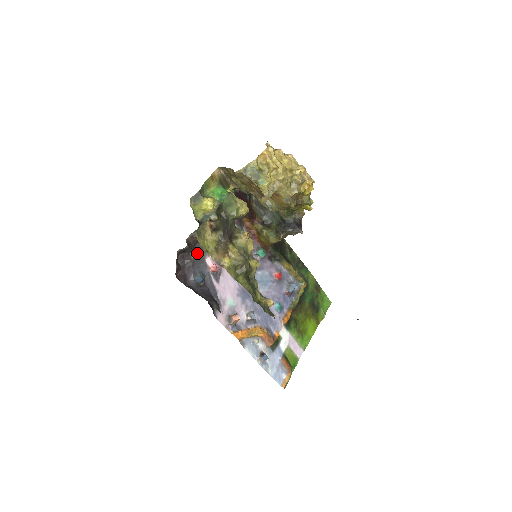
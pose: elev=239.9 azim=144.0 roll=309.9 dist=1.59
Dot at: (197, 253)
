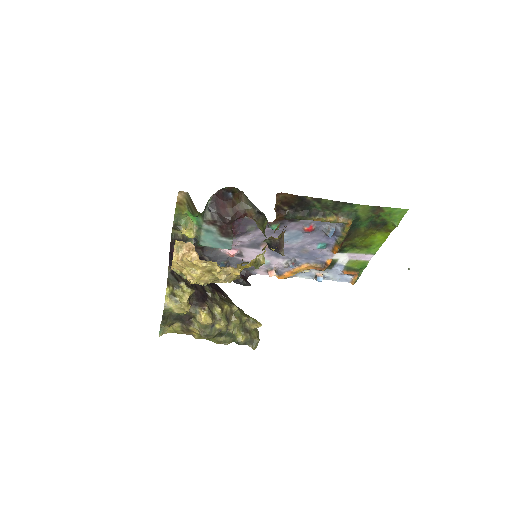
Dot at: (209, 253)
